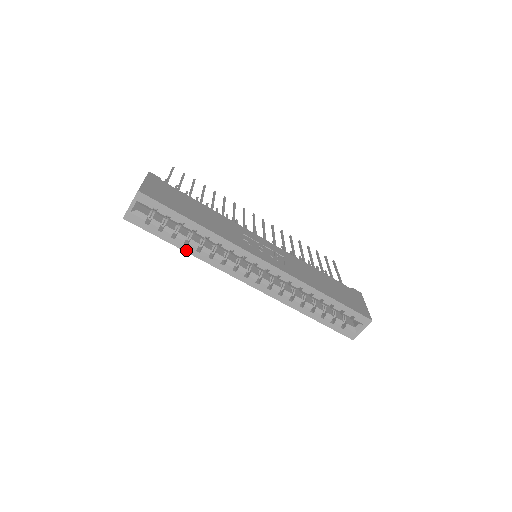
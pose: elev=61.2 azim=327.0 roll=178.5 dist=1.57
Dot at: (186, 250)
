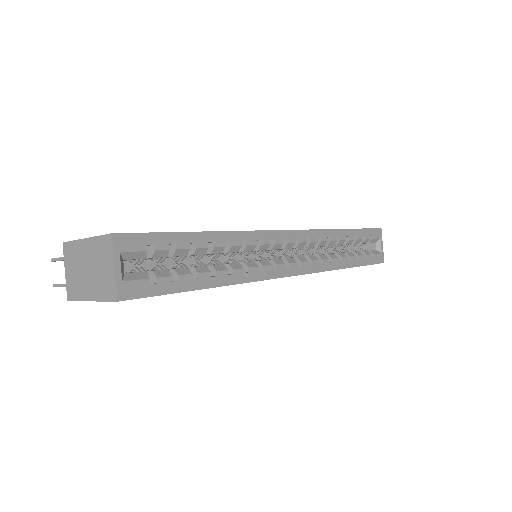
Dot at: (219, 284)
